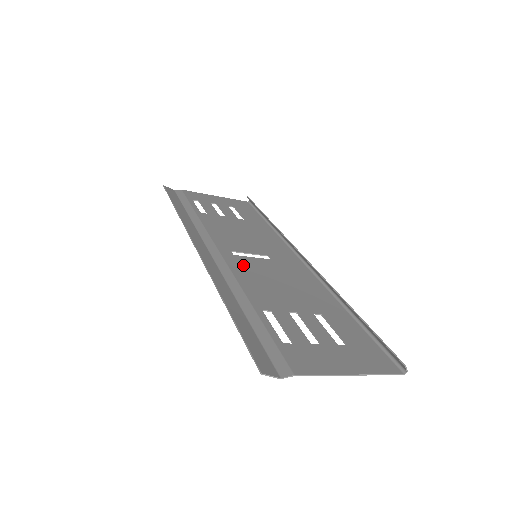
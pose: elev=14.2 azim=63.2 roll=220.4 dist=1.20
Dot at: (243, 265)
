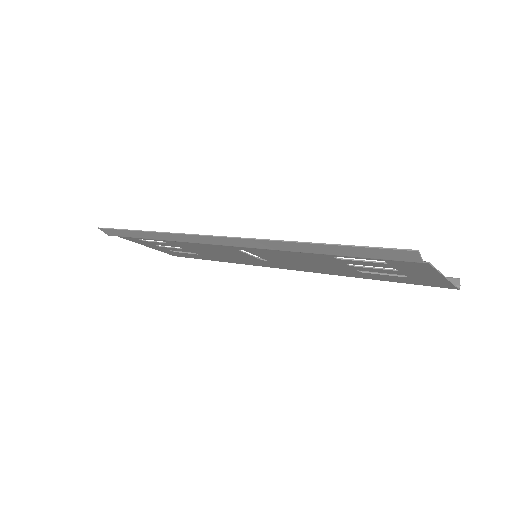
Dot at: (263, 251)
